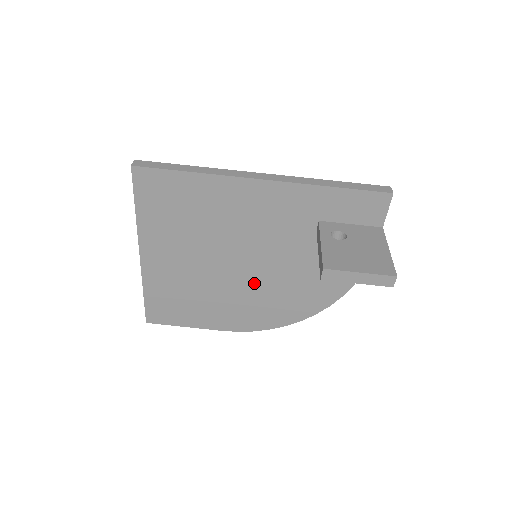
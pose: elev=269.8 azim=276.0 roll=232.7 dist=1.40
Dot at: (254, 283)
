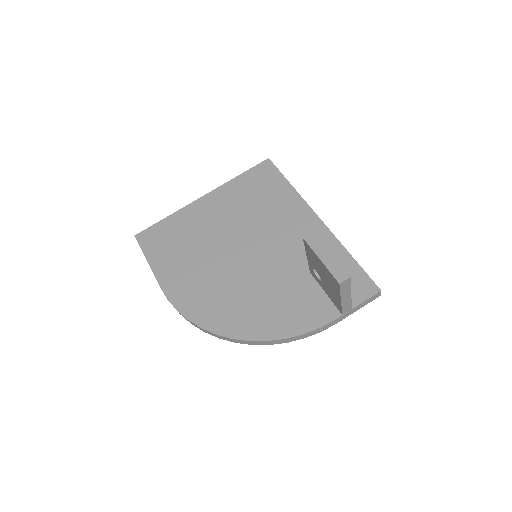
Dot at: (230, 272)
